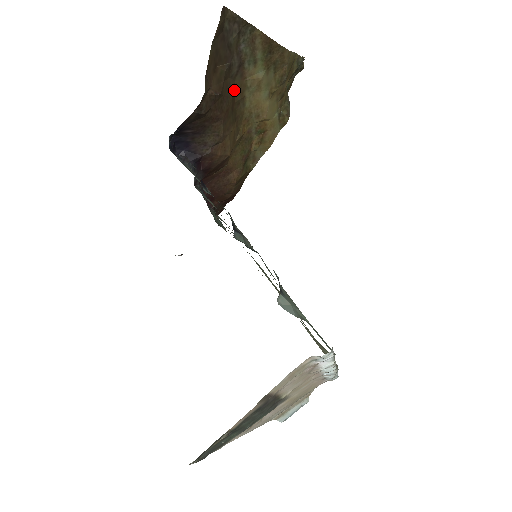
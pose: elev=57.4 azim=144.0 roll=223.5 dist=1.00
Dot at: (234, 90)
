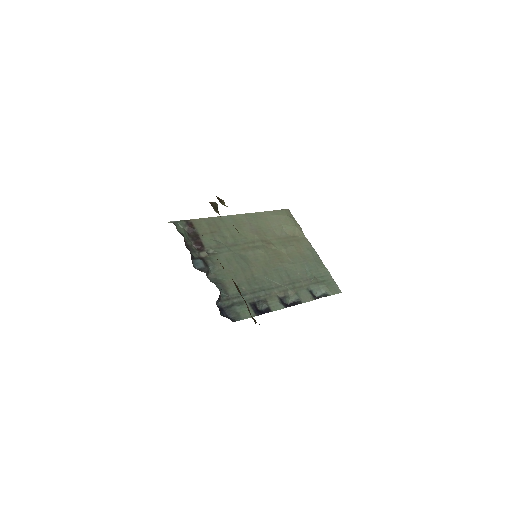
Dot at: (234, 283)
